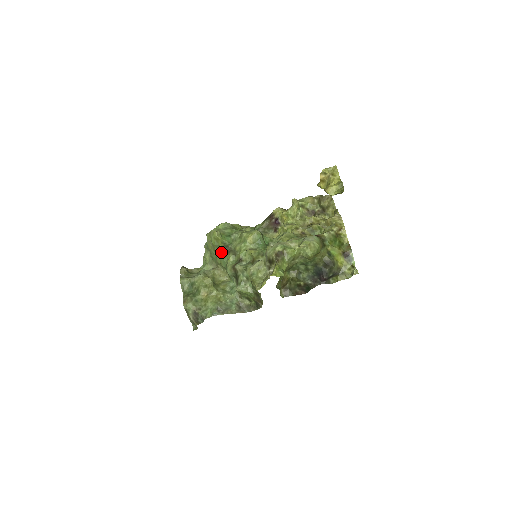
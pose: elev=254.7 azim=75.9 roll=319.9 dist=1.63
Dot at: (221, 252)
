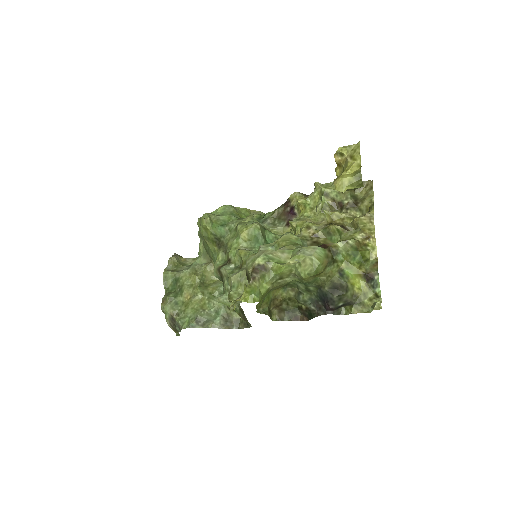
Dot at: (212, 245)
